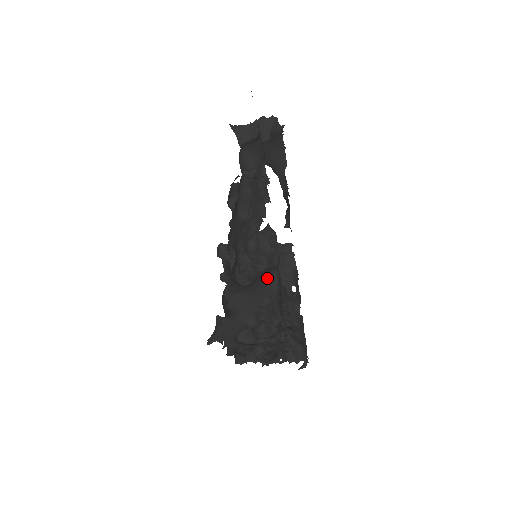
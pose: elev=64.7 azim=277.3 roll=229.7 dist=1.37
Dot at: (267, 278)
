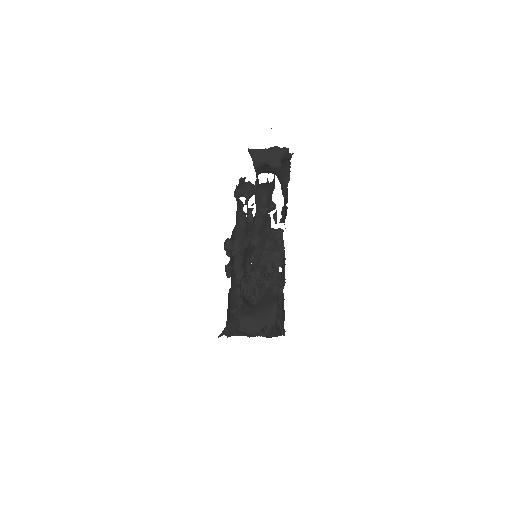
Dot at: (269, 307)
